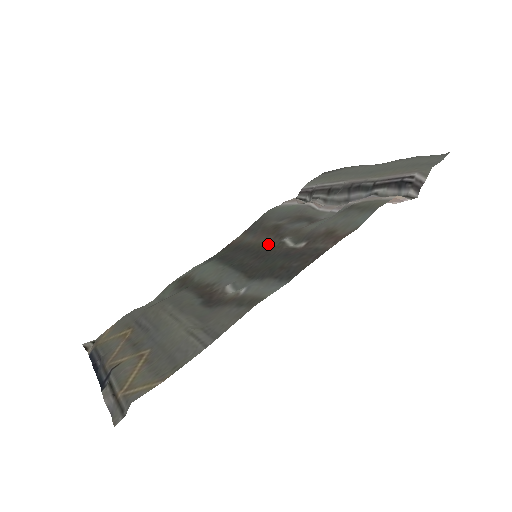
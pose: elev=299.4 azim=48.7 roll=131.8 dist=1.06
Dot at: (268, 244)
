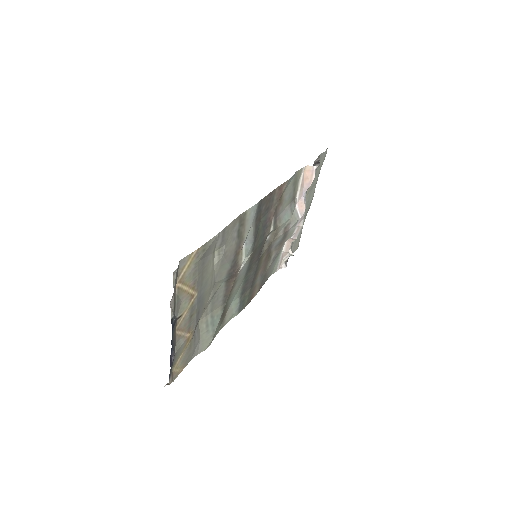
Dot at: (263, 254)
